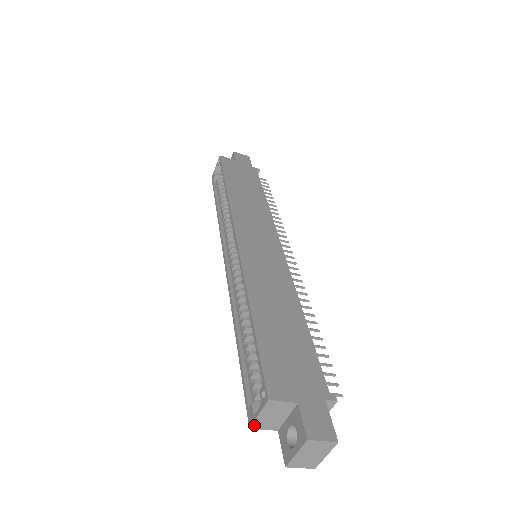
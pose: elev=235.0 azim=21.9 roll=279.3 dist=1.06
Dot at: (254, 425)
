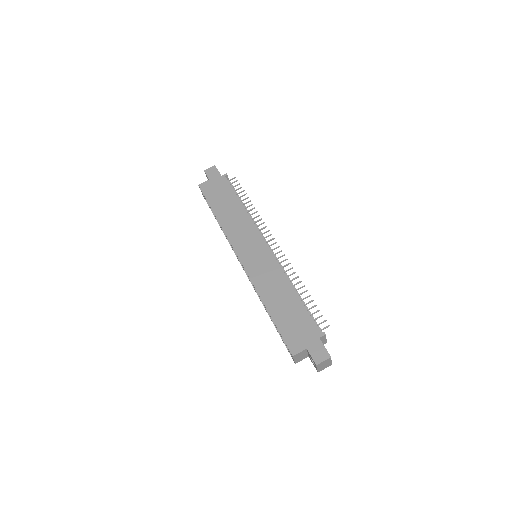
Dot at: (296, 362)
